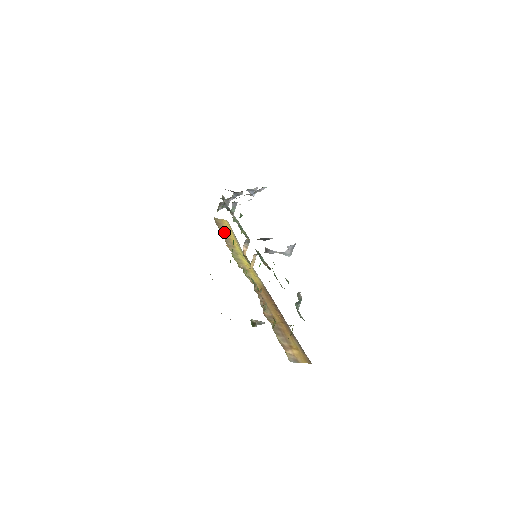
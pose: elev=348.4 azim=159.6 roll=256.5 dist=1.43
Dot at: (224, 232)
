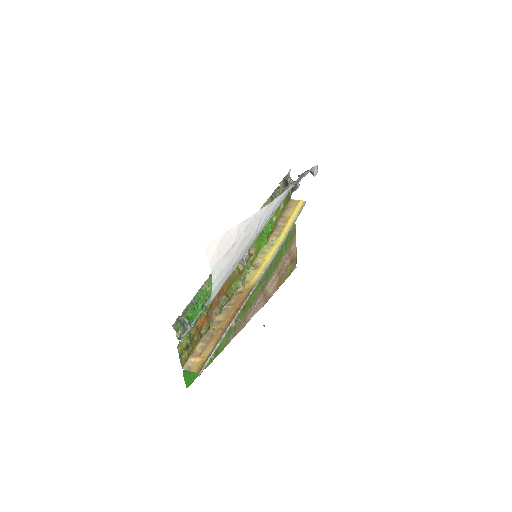
Dot at: (285, 218)
